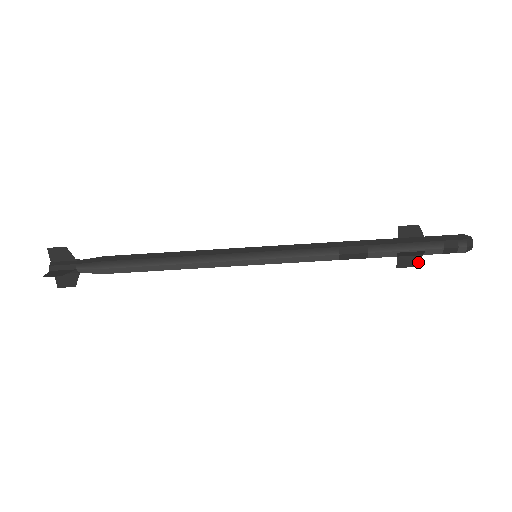
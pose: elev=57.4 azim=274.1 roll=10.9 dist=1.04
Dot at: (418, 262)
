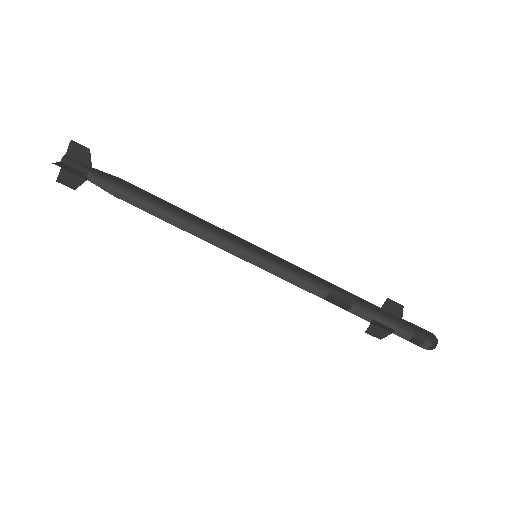
Dot at: occluded
